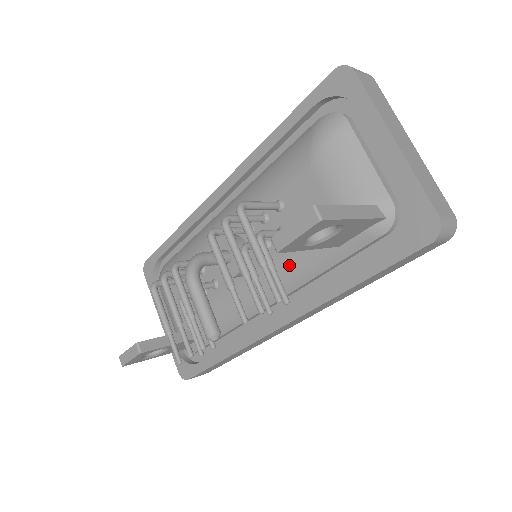
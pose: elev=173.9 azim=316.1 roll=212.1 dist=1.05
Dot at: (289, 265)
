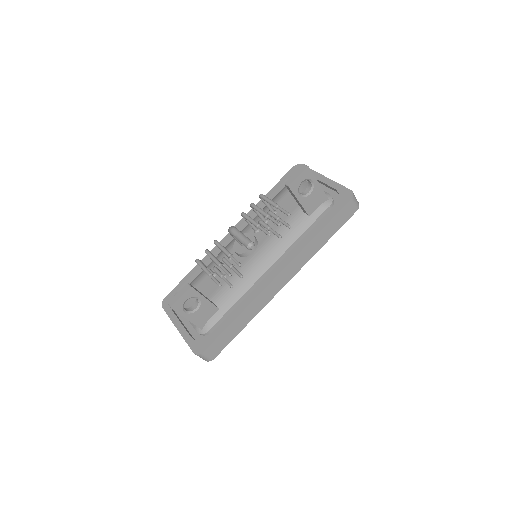
Dot at: (283, 234)
